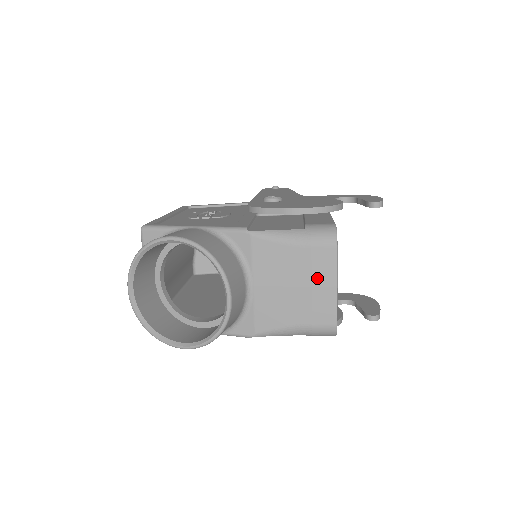
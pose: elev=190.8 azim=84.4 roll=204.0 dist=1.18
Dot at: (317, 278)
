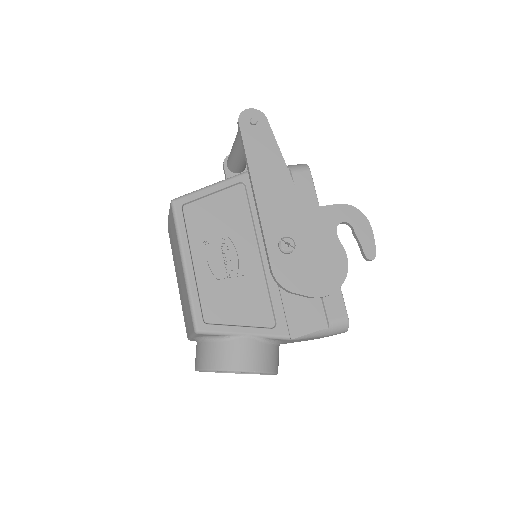
Dot at: occluded
